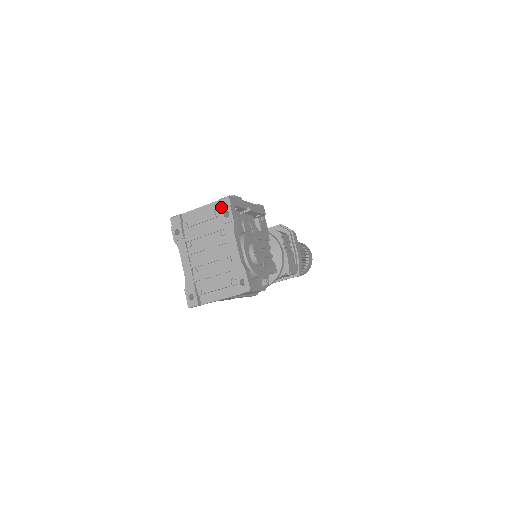
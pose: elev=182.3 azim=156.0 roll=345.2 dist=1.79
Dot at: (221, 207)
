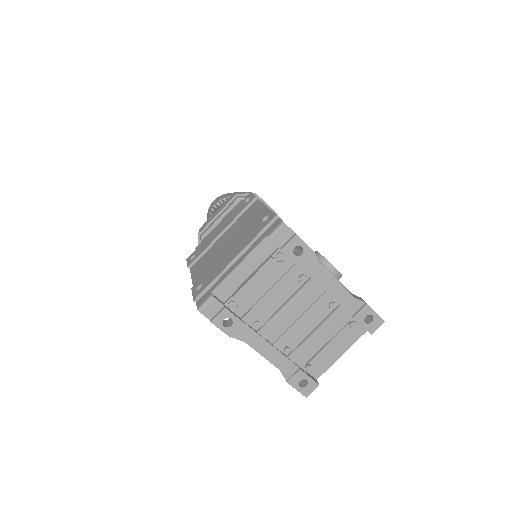
Dot at: (280, 245)
